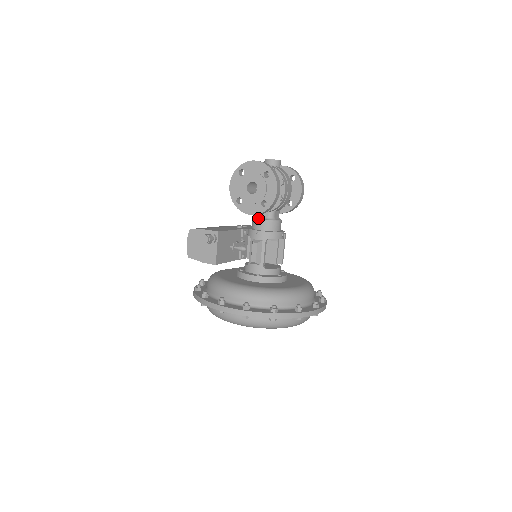
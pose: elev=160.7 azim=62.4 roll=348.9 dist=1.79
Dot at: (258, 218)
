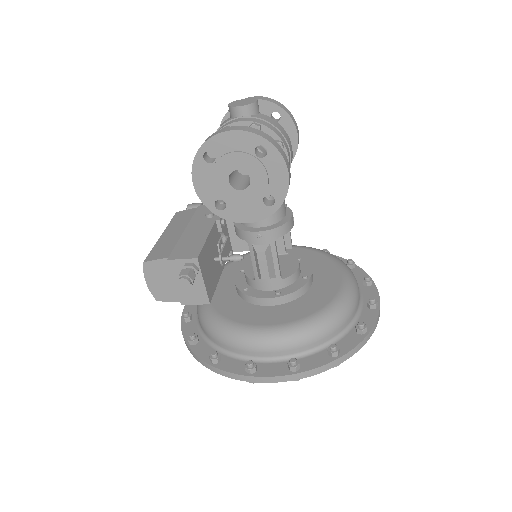
Dot at: occluded
